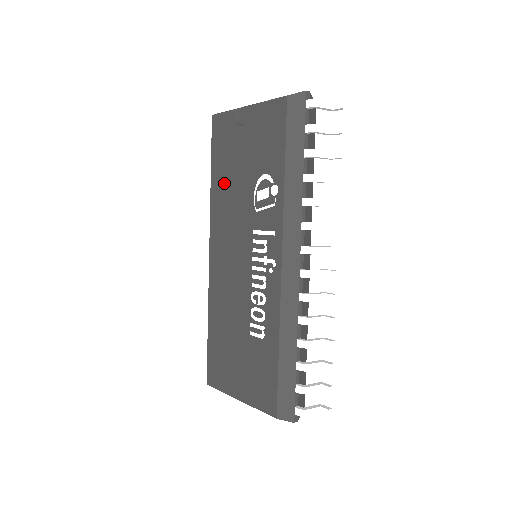
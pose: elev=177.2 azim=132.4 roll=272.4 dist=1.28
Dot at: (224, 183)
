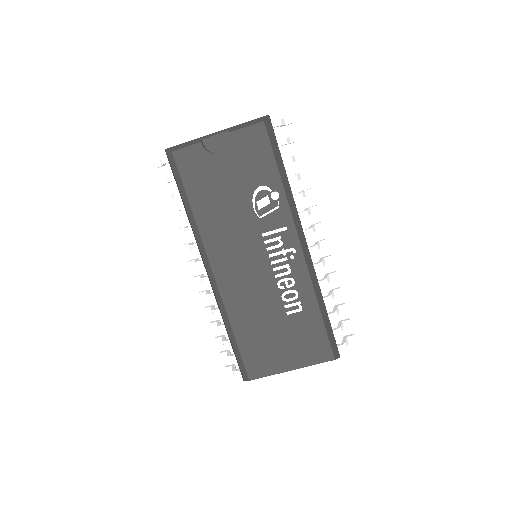
Dot at: (211, 207)
